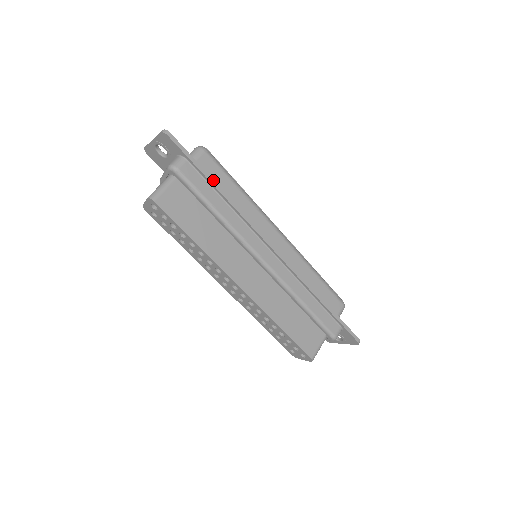
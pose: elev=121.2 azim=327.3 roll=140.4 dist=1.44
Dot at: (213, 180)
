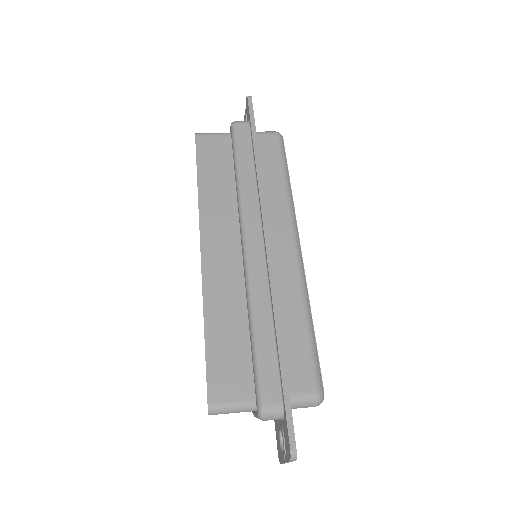
Dot at: (257, 146)
